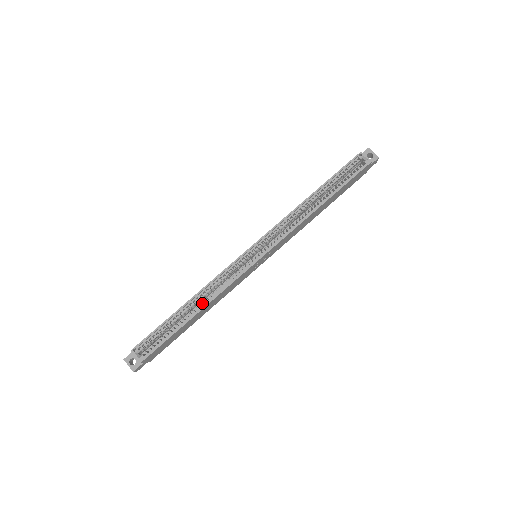
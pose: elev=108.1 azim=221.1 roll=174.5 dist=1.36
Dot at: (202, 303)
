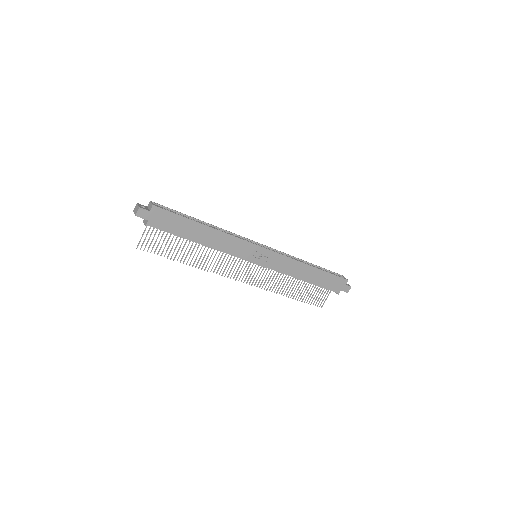
Dot at: occluded
